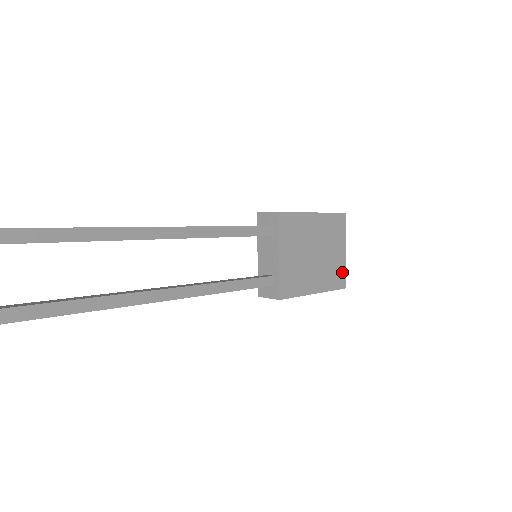
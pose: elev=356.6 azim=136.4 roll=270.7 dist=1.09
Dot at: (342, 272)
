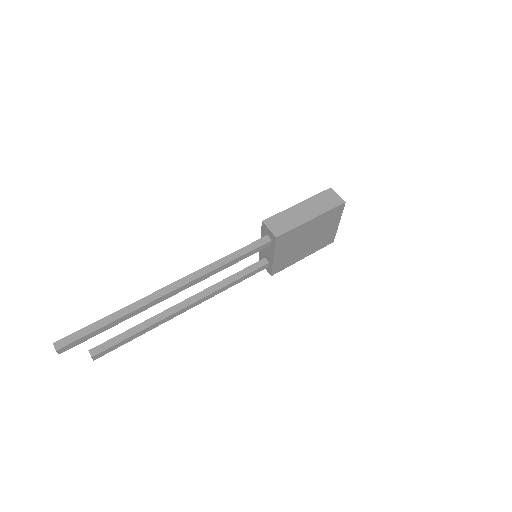
Dot at: (332, 236)
